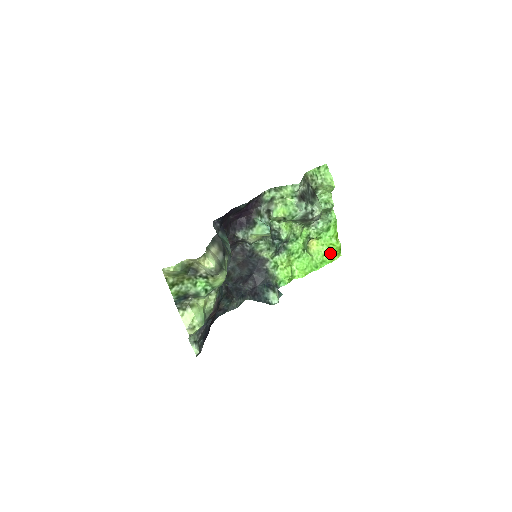
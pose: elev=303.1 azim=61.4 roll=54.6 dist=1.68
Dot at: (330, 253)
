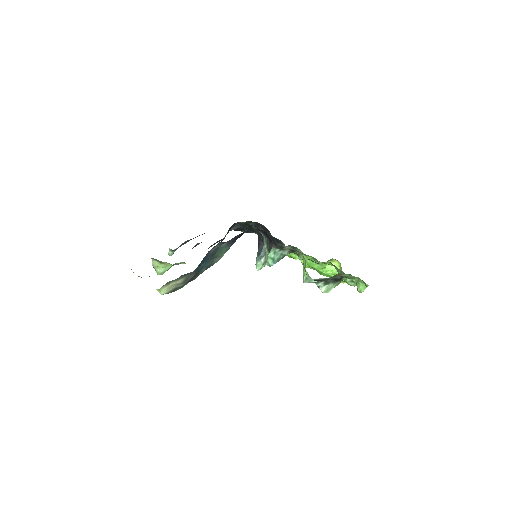
Dot at: occluded
